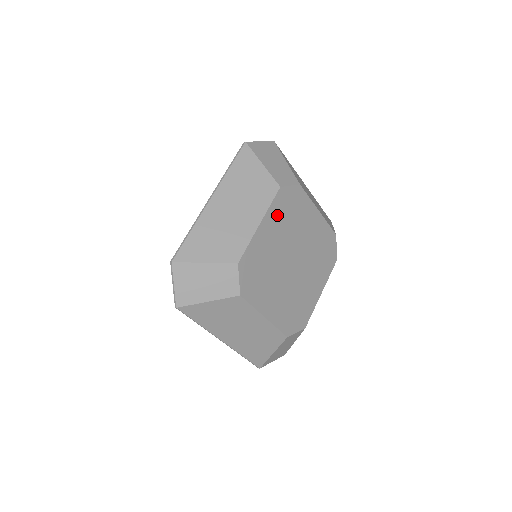
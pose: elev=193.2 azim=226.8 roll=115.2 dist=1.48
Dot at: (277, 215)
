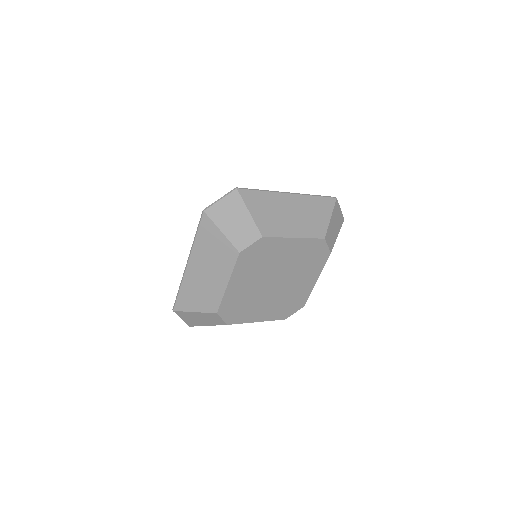
Dot at: (244, 269)
